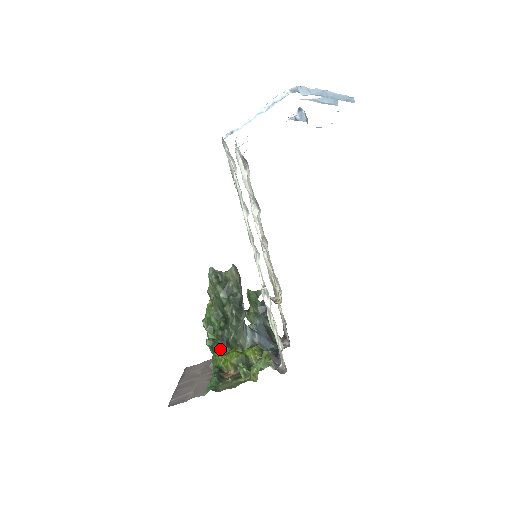
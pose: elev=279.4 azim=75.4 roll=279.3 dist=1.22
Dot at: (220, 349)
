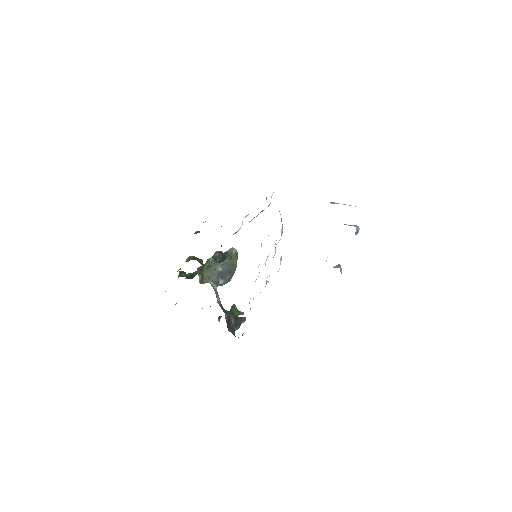
Dot at: (186, 277)
